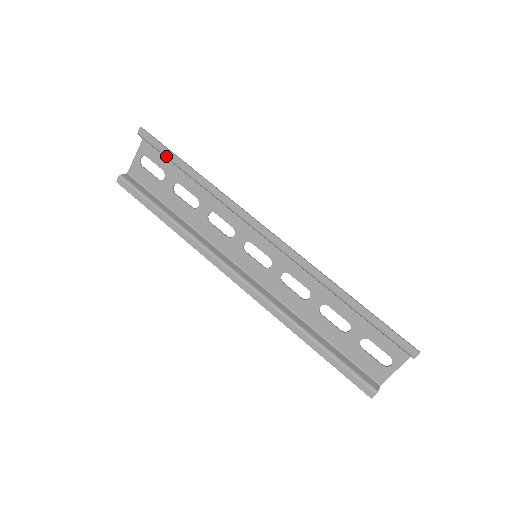
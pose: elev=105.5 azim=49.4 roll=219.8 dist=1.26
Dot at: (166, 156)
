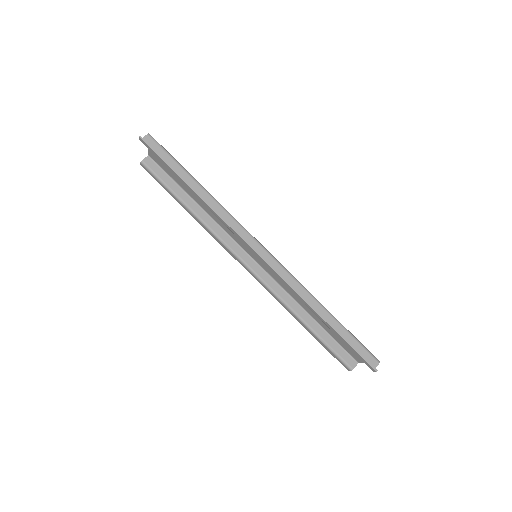
Dot at: occluded
